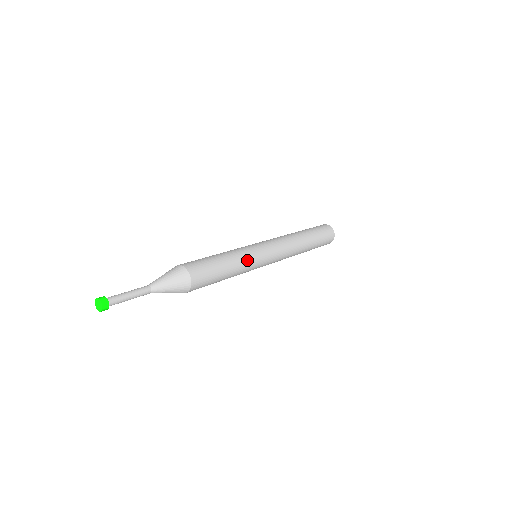
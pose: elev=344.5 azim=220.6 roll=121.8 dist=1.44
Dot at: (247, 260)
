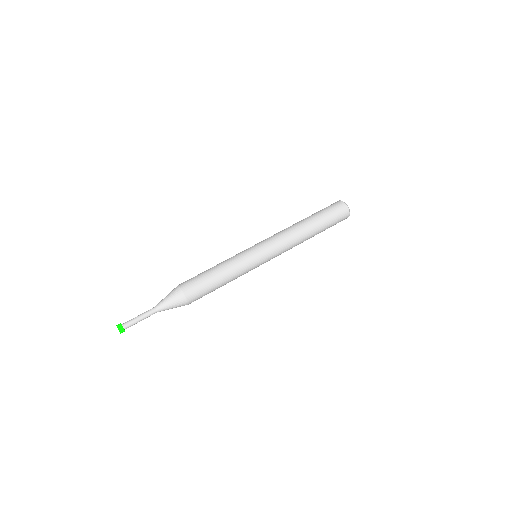
Dot at: (240, 267)
